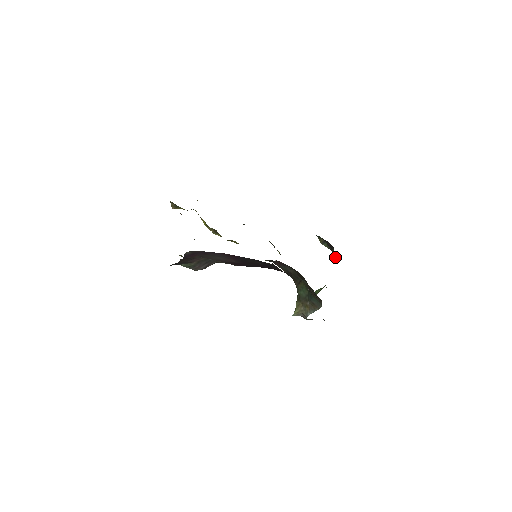
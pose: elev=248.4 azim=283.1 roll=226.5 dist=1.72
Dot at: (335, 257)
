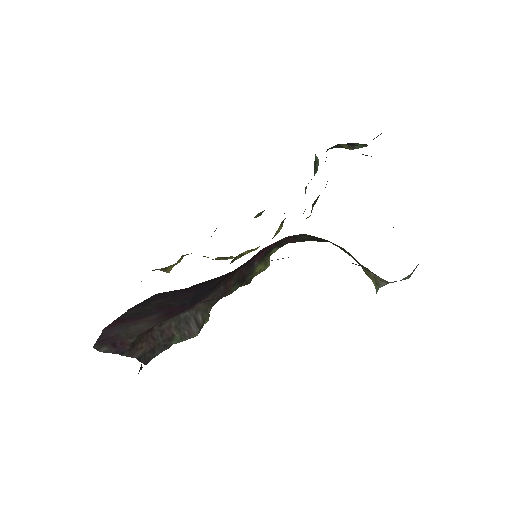
Dot at: occluded
